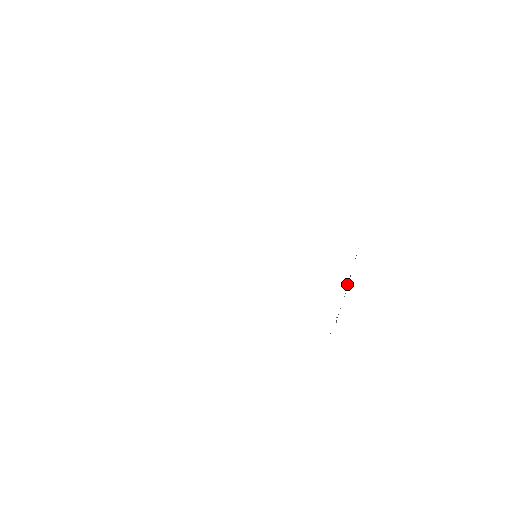
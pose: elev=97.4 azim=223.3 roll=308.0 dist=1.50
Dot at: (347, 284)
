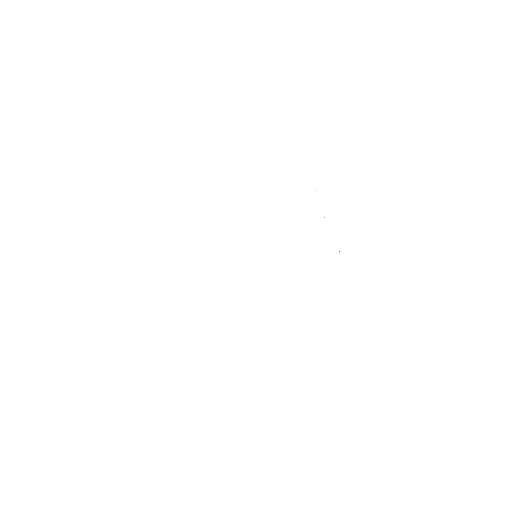
Dot at: occluded
